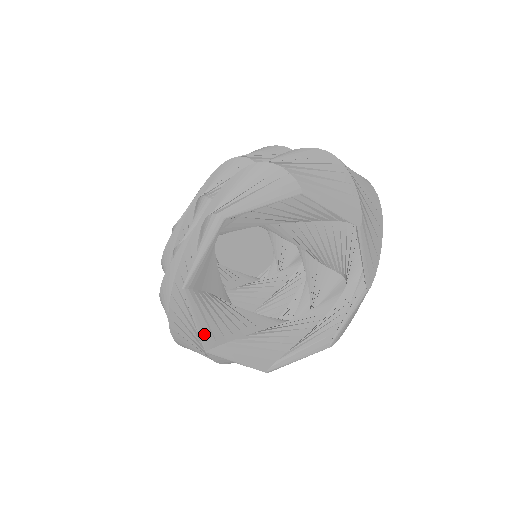
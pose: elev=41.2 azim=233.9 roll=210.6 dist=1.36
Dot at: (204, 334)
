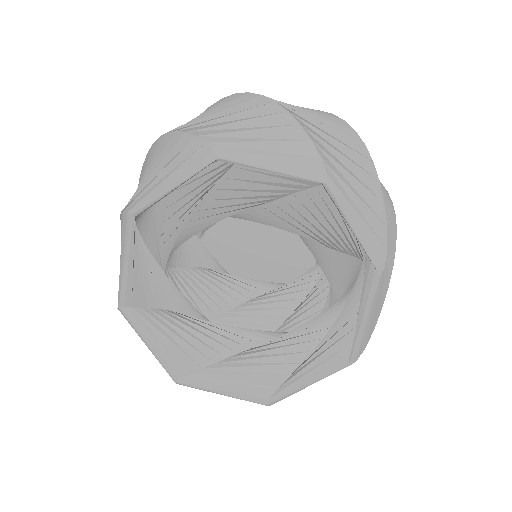
Dot at: (165, 360)
